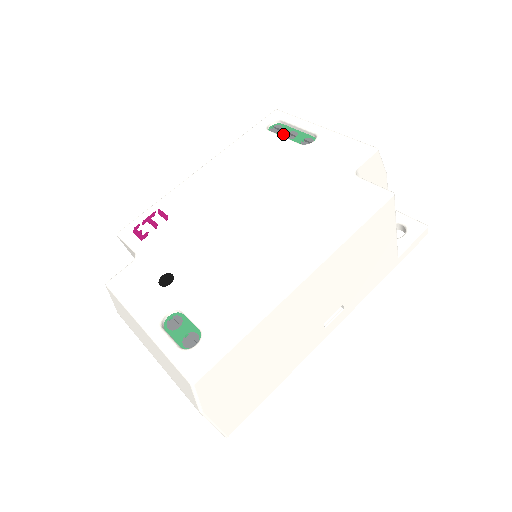
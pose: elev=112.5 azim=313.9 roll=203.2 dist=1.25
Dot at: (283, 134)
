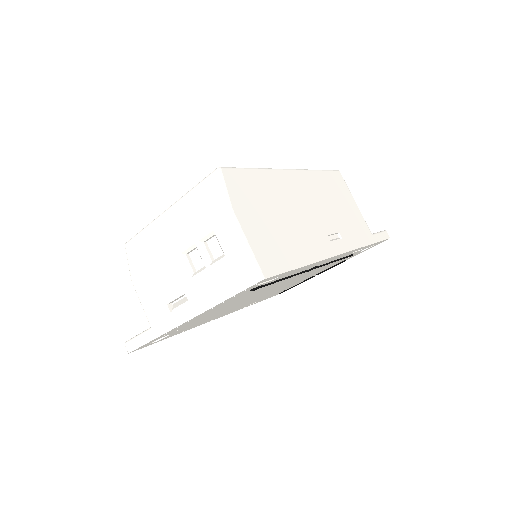
Dot at: occluded
